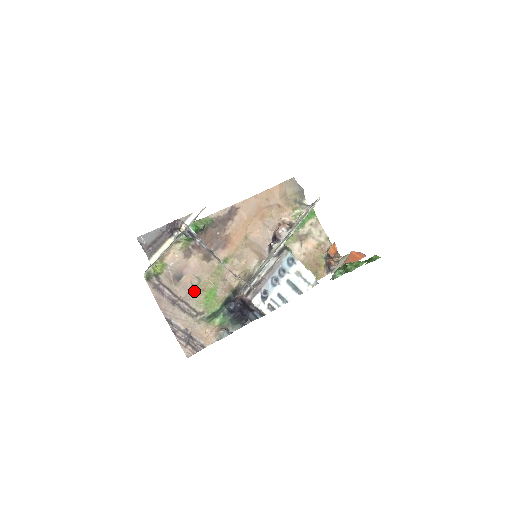
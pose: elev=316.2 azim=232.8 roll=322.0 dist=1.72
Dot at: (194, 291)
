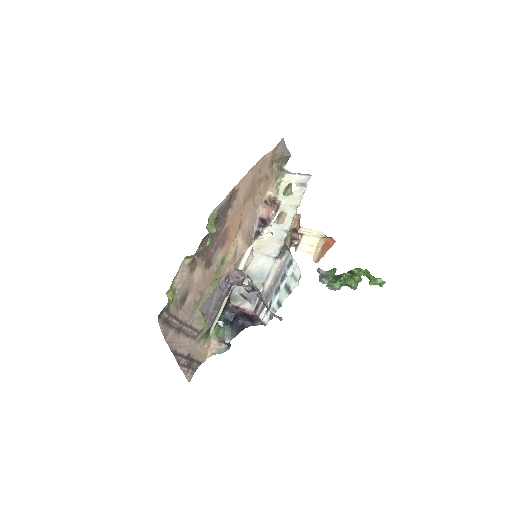
Dot at: (196, 309)
